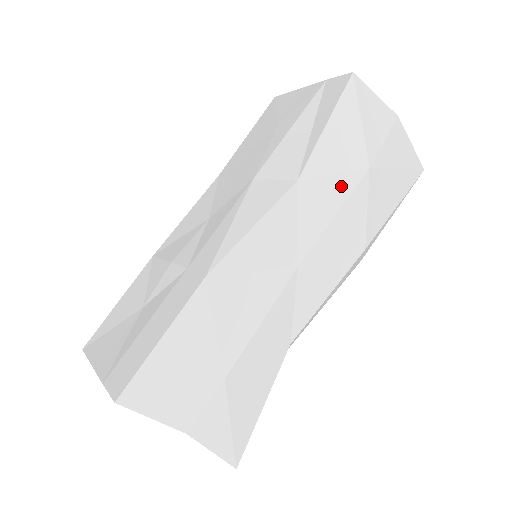
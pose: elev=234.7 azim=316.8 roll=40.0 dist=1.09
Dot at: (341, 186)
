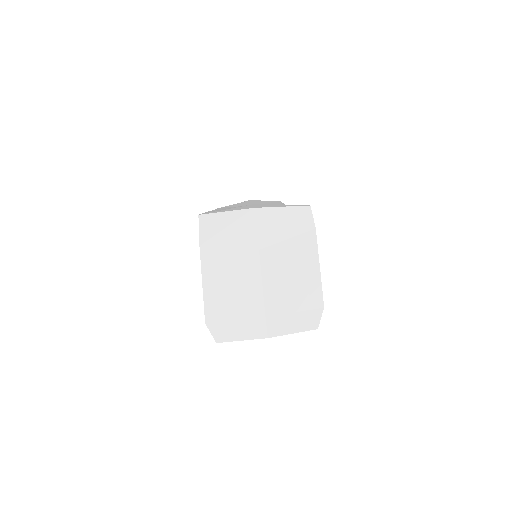
Dot at: occluded
